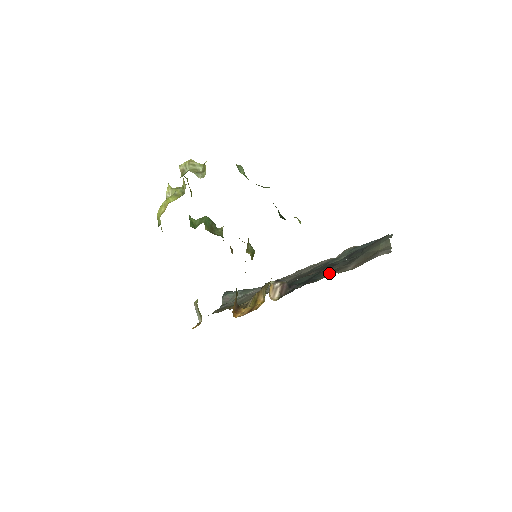
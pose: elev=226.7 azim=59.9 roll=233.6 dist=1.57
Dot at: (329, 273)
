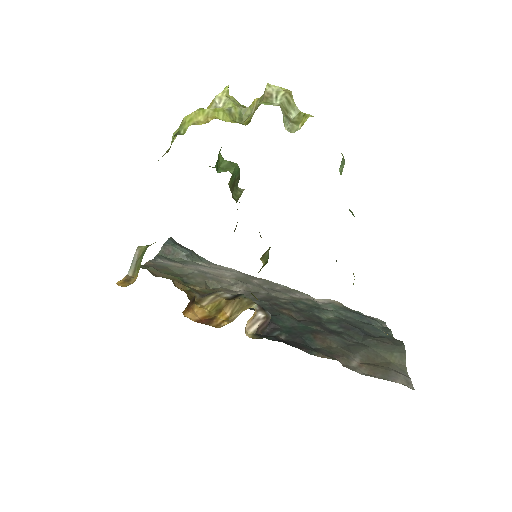
Dot at: (326, 348)
